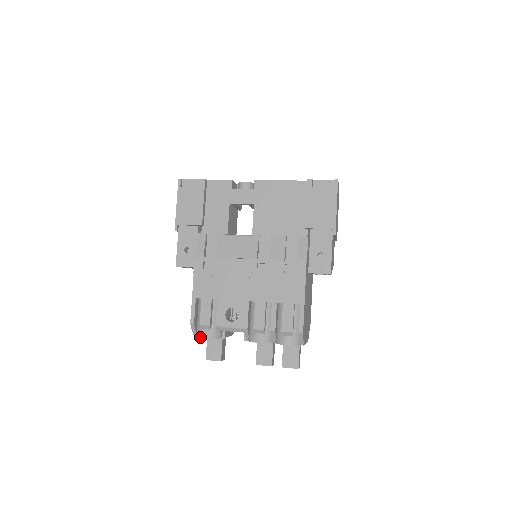
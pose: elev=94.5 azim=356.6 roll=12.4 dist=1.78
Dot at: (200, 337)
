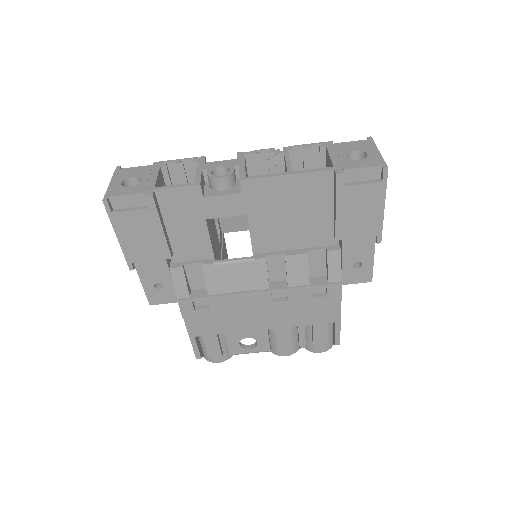
Dot at: occluded
